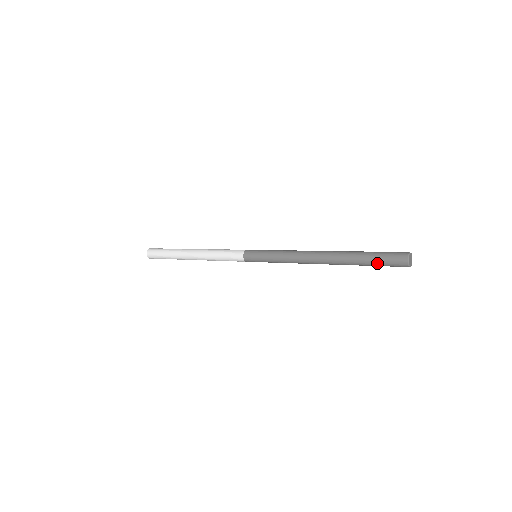
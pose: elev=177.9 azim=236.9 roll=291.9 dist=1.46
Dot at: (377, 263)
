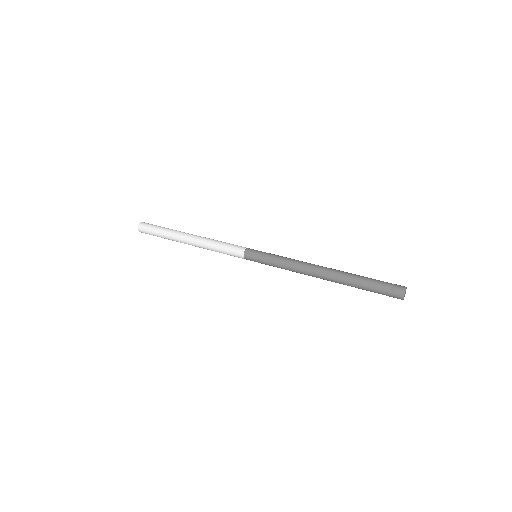
Dot at: (375, 287)
